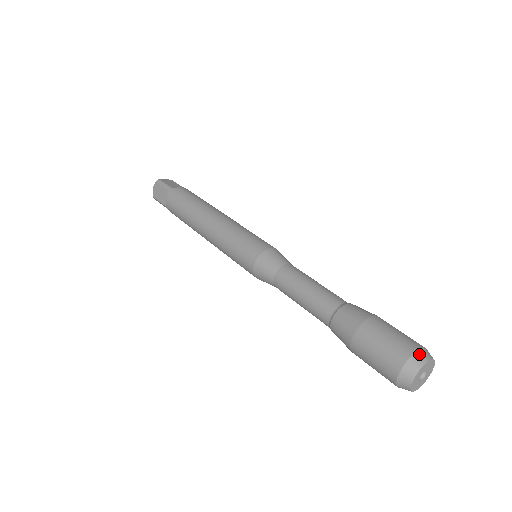
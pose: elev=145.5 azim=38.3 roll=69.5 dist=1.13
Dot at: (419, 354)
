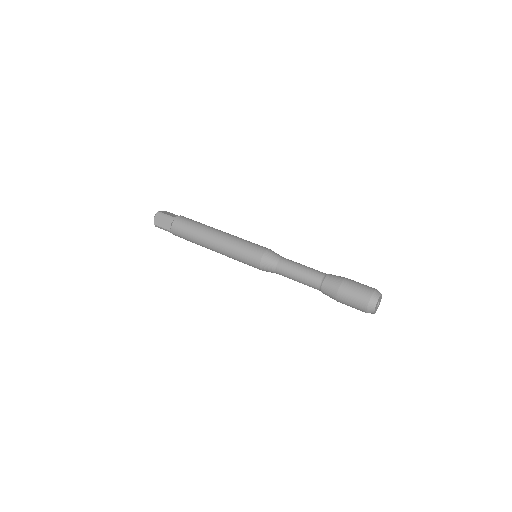
Dot at: (376, 292)
